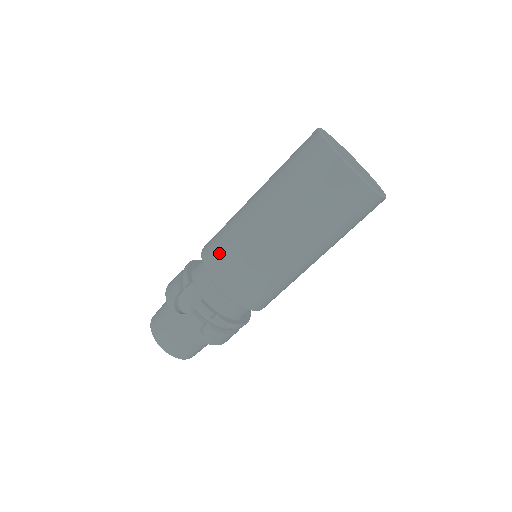
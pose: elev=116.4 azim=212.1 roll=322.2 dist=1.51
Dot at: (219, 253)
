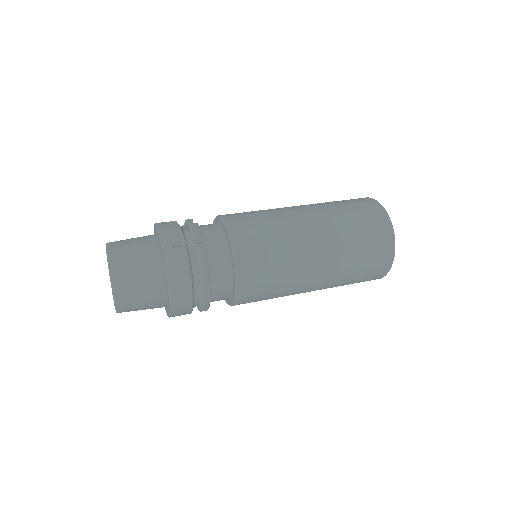
Dot at: occluded
